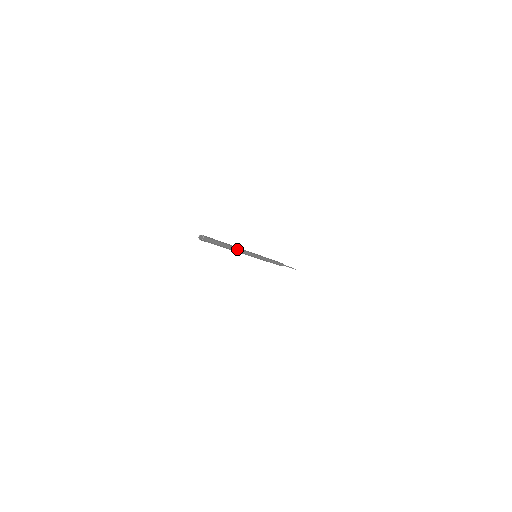
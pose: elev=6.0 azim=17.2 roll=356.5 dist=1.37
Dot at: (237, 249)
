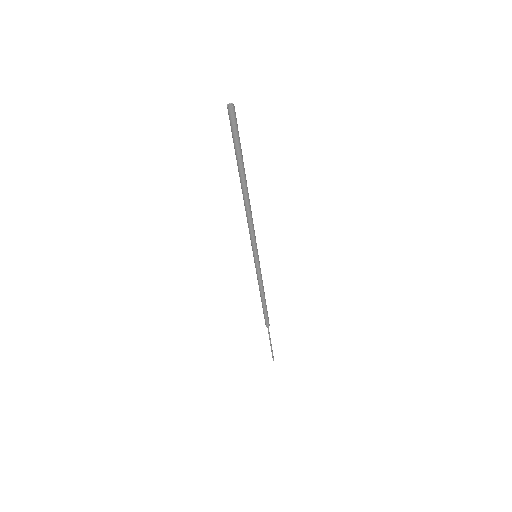
Dot at: (248, 201)
